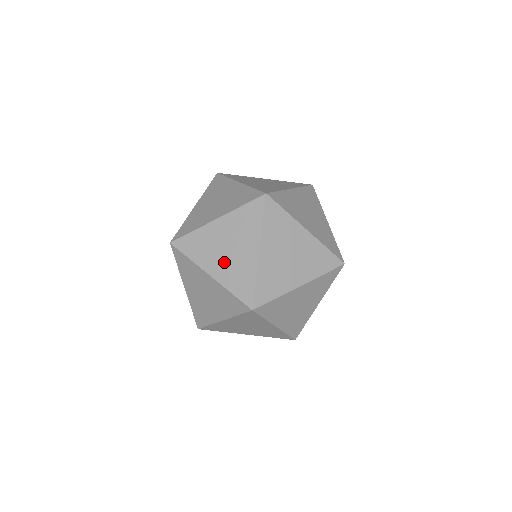
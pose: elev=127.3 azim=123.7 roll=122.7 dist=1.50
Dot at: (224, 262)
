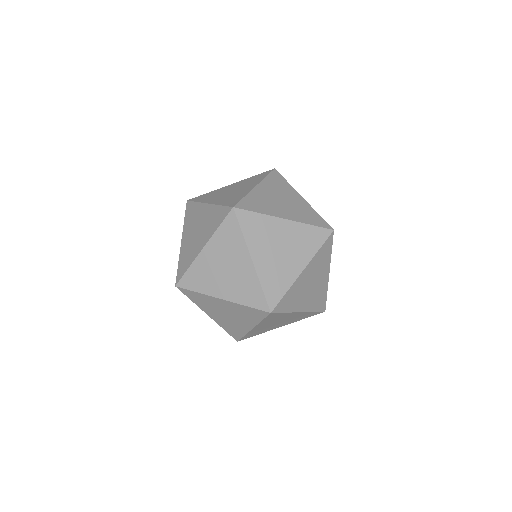
Dot at: (227, 283)
